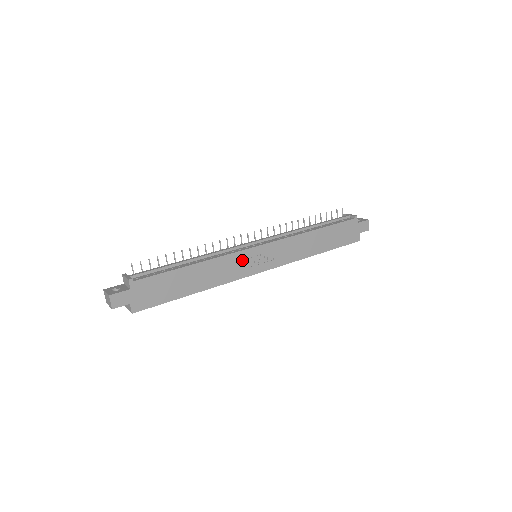
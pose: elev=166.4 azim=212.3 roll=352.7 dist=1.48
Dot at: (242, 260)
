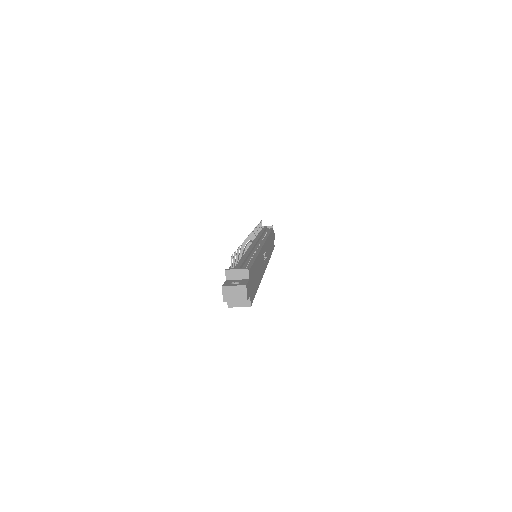
Dot at: (263, 256)
